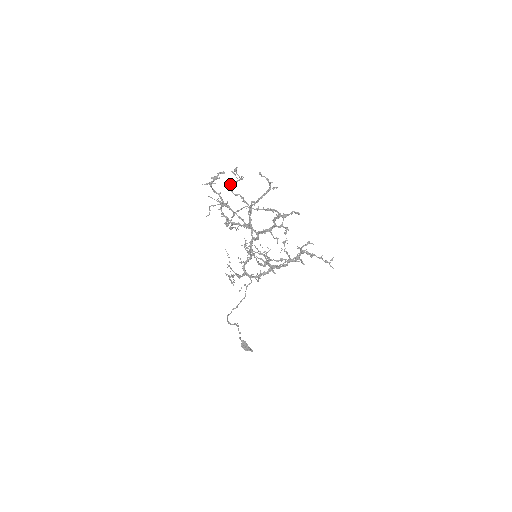
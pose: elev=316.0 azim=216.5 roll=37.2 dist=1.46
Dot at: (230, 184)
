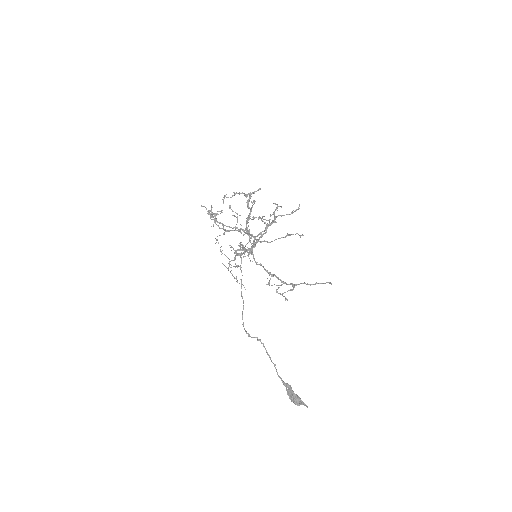
Dot at: occluded
